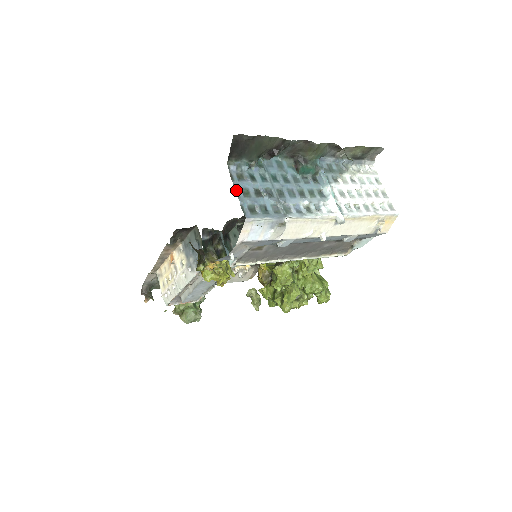
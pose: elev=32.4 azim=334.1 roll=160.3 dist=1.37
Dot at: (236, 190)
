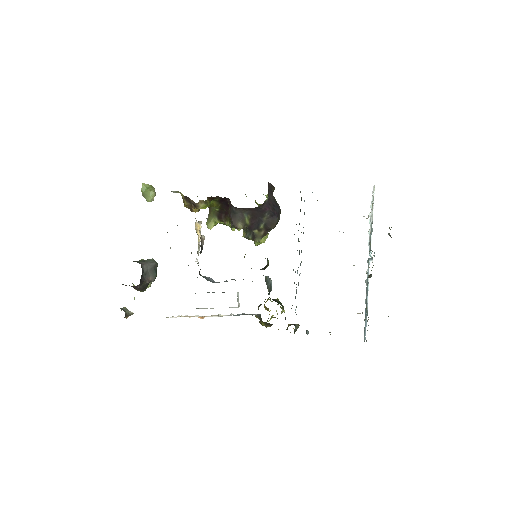
Dot at: (364, 341)
